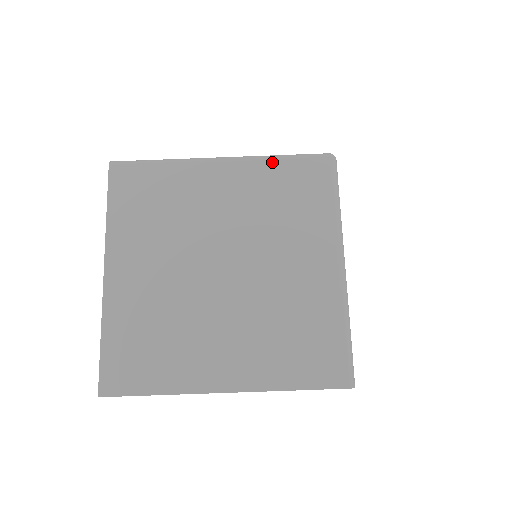
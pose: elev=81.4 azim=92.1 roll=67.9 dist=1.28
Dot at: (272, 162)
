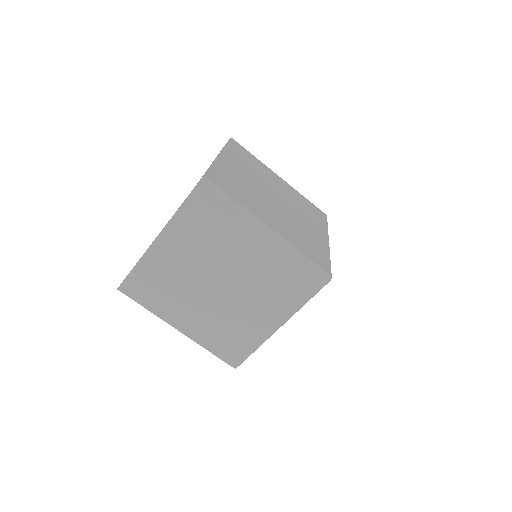
Dot at: (294, 257)
